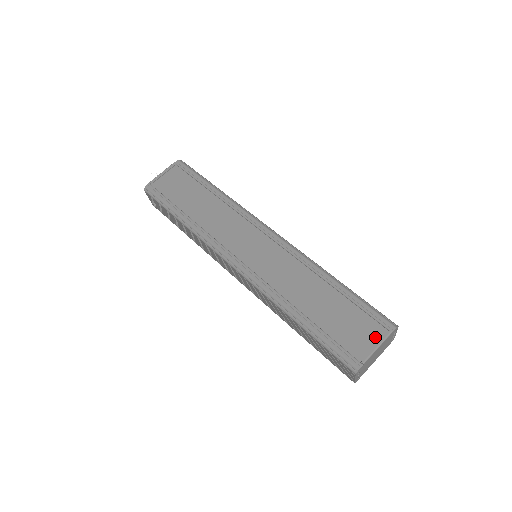
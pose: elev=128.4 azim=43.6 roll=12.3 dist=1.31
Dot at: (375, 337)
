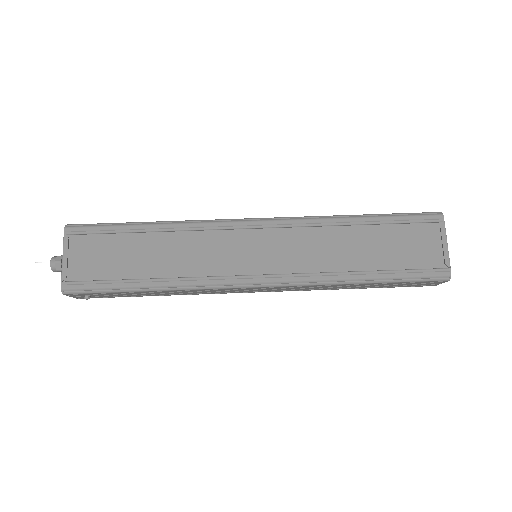
Dot at: (435, 237)
